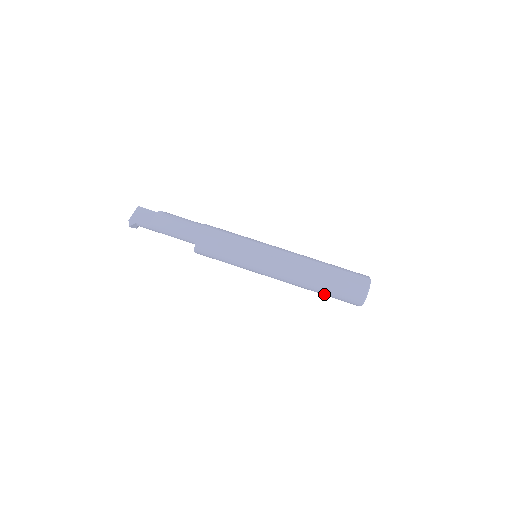
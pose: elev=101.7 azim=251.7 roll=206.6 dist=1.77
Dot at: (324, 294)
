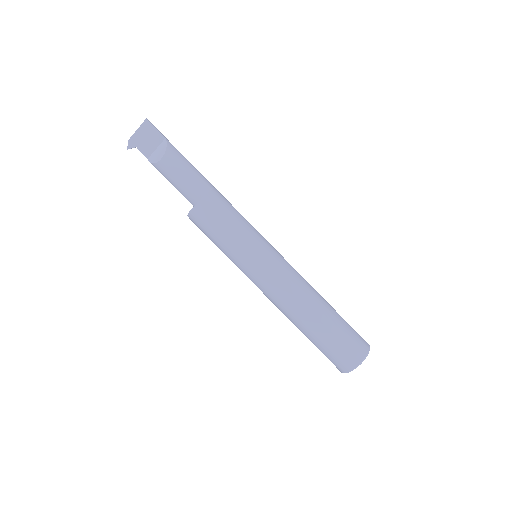
Dot at: occluded
